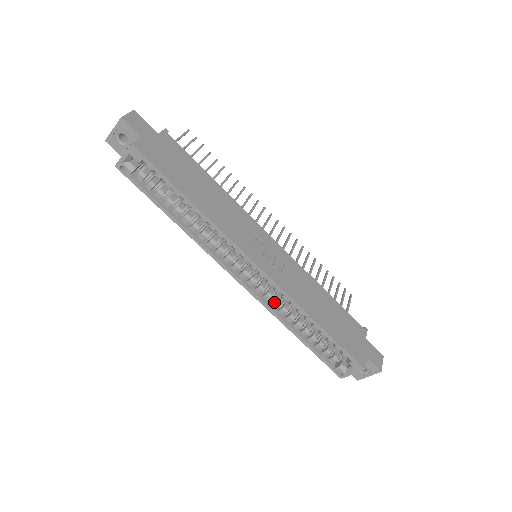
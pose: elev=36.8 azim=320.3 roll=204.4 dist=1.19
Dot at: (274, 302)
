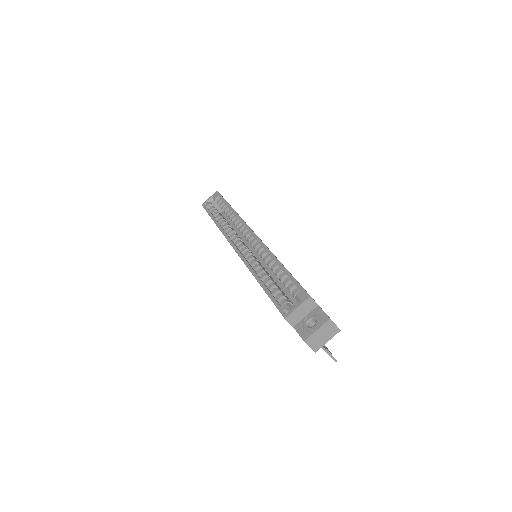
Dot at: (253, 260)
